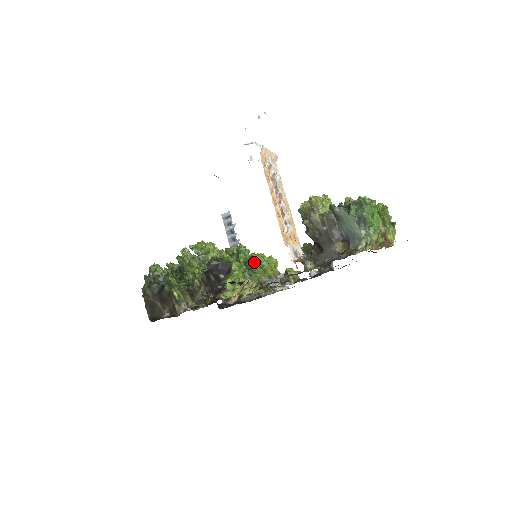
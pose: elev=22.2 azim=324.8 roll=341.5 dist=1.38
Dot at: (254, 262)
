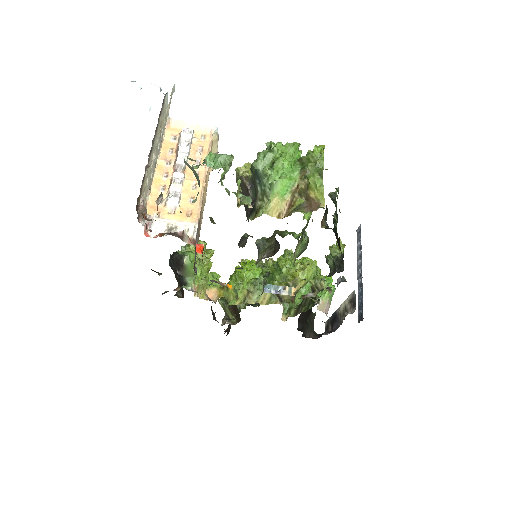
Dot at: (273, 267)
